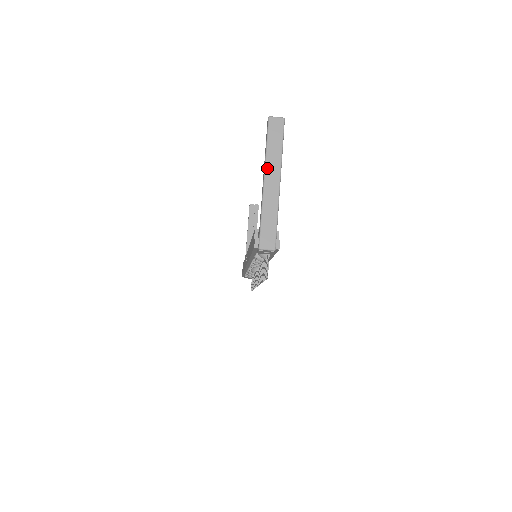
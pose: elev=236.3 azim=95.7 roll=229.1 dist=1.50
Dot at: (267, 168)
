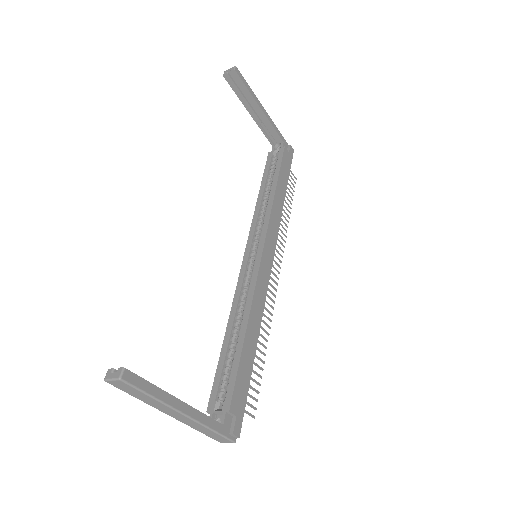
Dot at: (159, 410)
